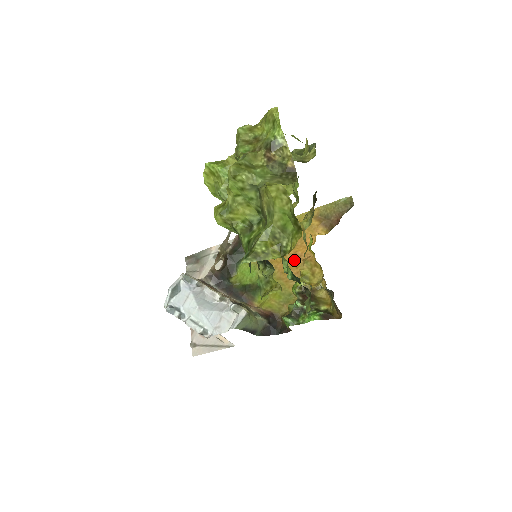
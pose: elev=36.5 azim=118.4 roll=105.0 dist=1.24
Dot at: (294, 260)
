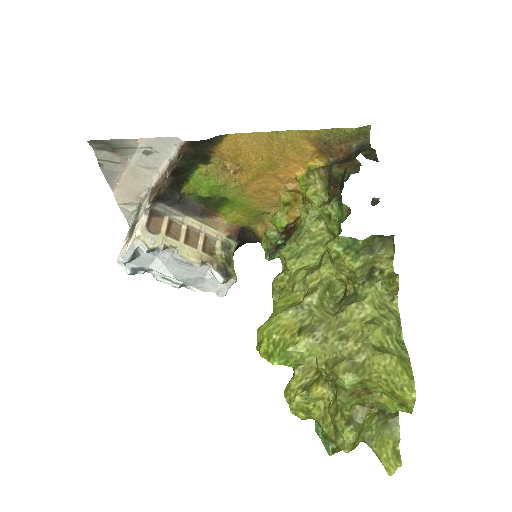
Dot at: (273, 183)
